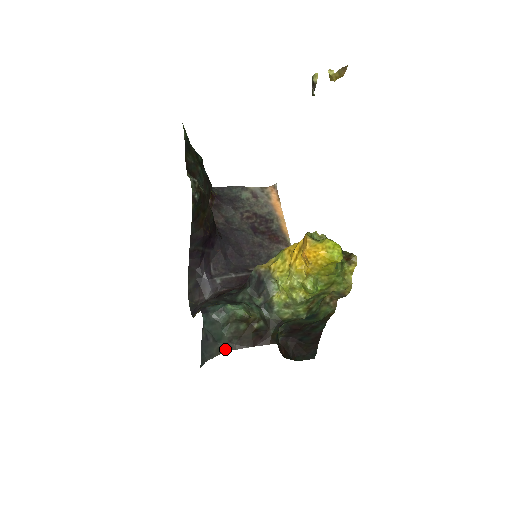
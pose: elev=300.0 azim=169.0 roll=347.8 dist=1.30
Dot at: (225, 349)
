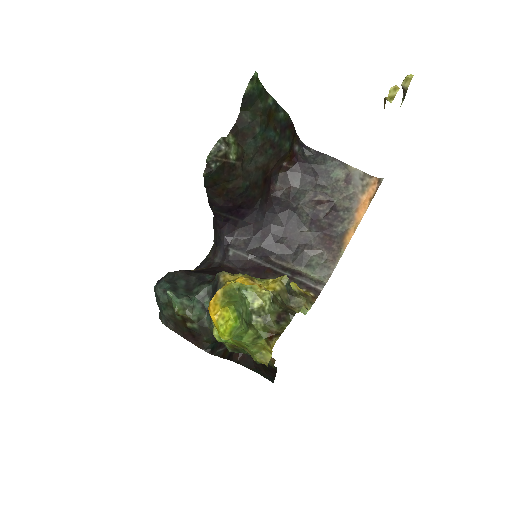
Dot at: (164, 322)
